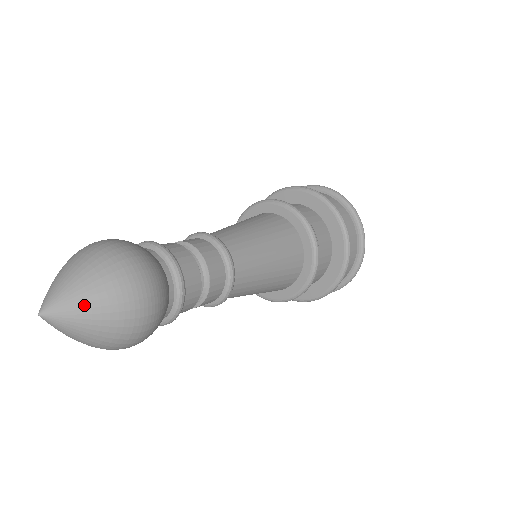
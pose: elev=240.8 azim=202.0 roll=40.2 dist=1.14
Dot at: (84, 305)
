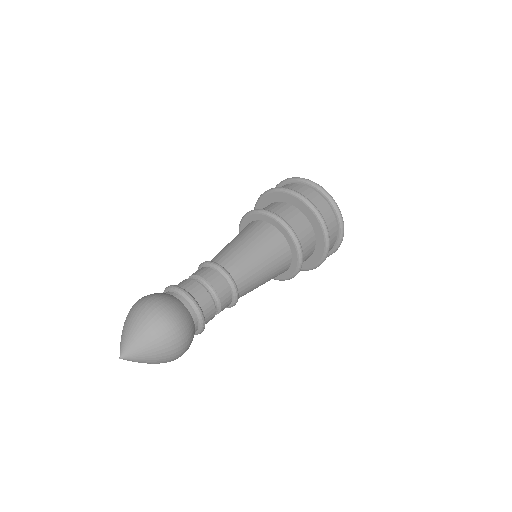
Dot at: (146, 354)
